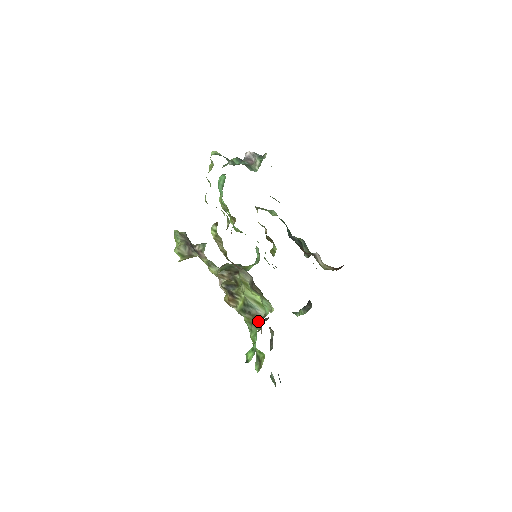
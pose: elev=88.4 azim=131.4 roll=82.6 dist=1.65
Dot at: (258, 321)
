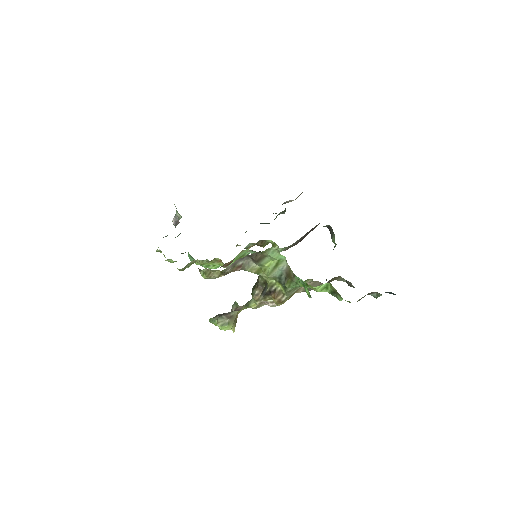
Dot at: (290, 272)
